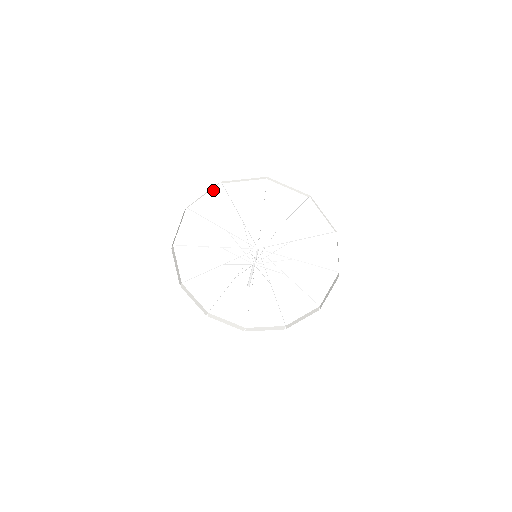
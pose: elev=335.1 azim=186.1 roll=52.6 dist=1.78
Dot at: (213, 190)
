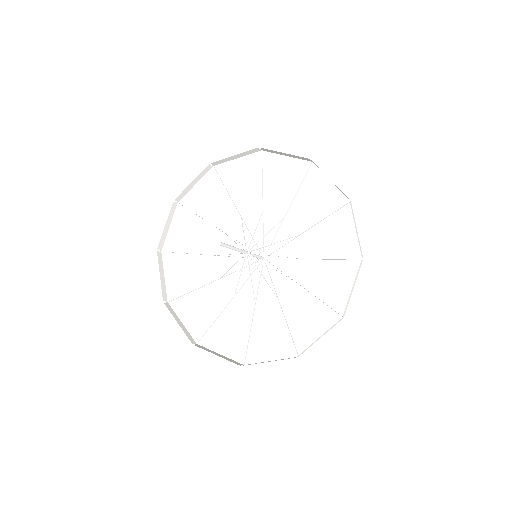
Dot at: (298, 161)
